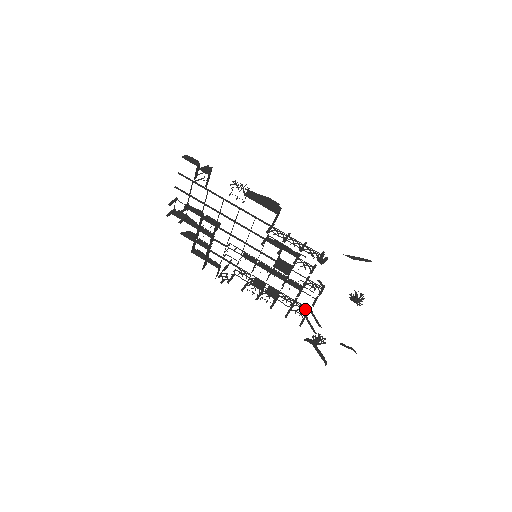
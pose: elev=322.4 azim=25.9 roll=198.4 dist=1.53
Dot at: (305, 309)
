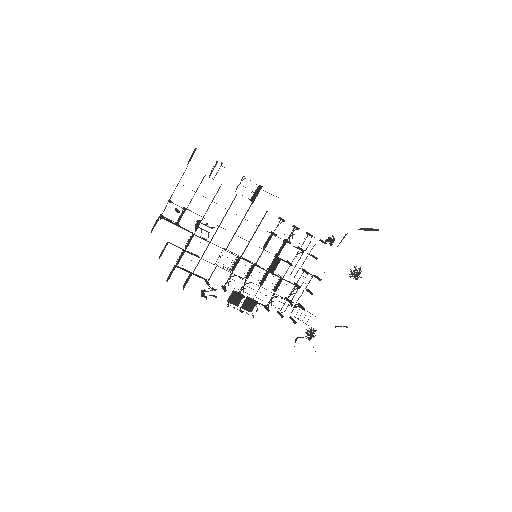
Dot at: (298, 305)
